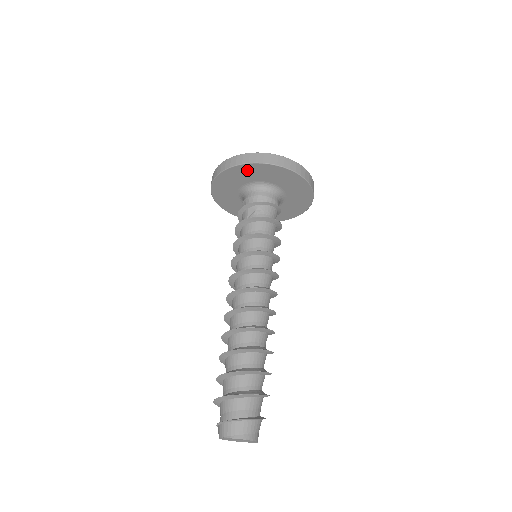
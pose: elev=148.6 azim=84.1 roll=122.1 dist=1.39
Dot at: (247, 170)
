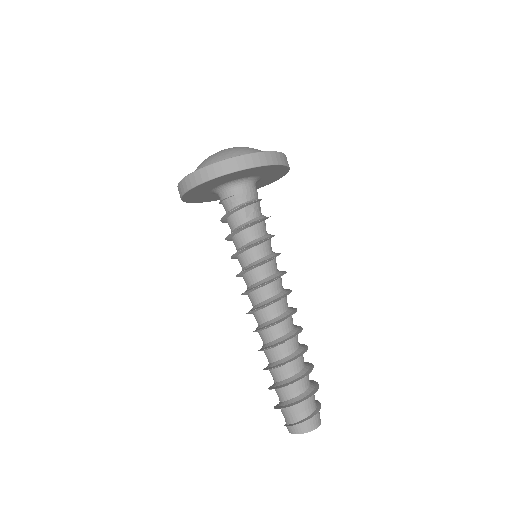
Dot at: (257, 170)
